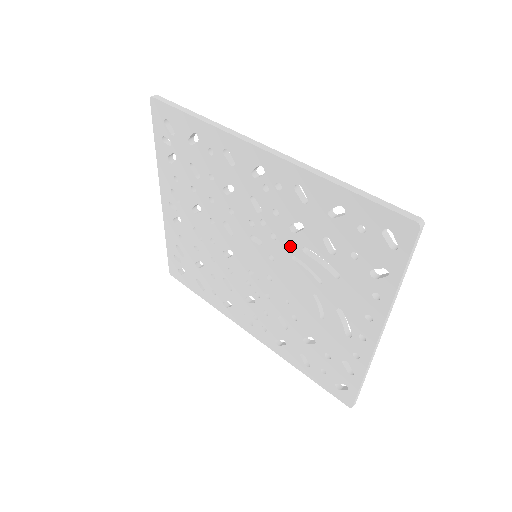
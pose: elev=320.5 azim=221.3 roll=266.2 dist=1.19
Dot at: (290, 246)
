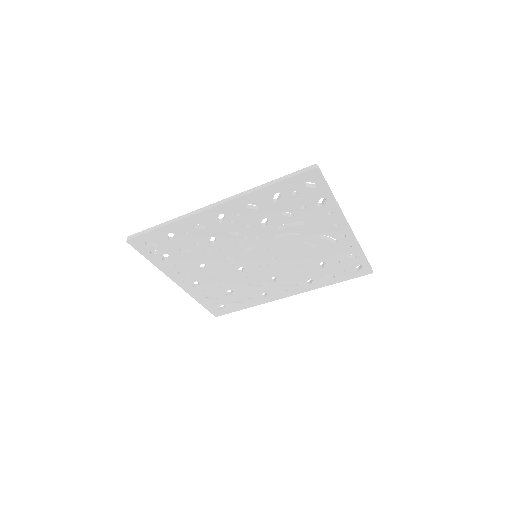
Dot at: (269, 234)
